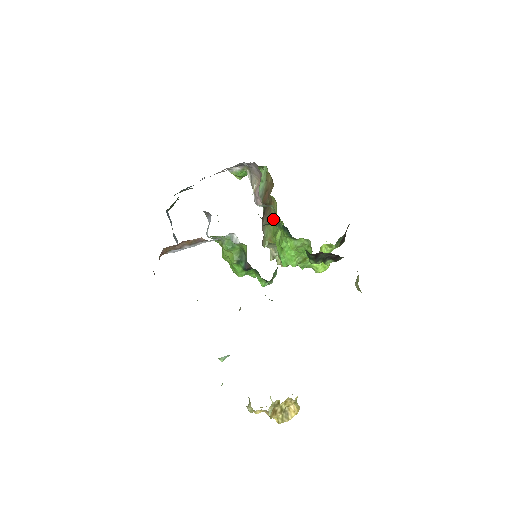
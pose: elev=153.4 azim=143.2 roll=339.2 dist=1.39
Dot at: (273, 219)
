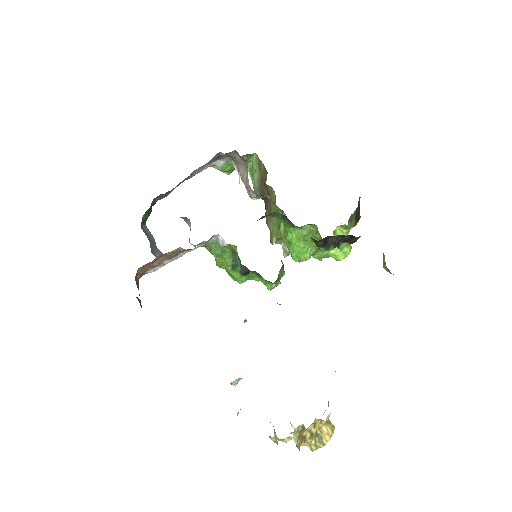
Dot at: (274, 210)
